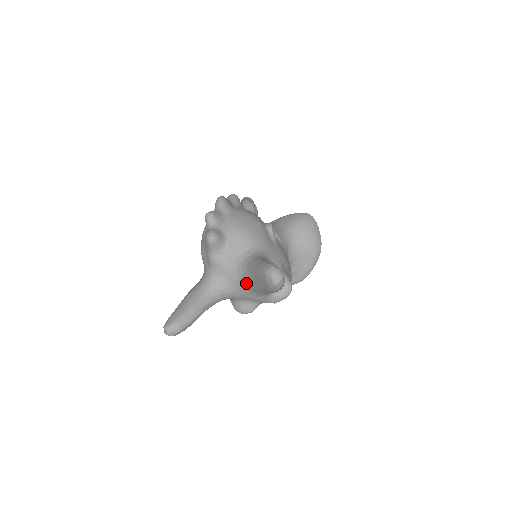
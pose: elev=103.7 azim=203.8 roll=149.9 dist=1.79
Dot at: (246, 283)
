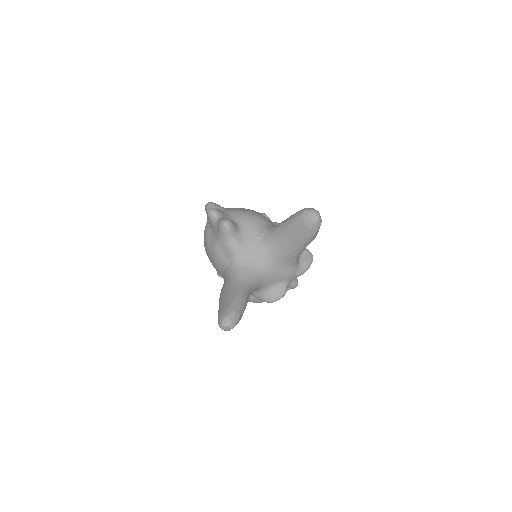
Dot at: (276, 254)
